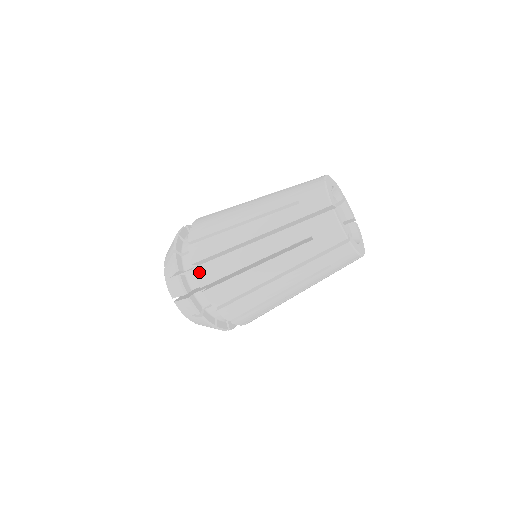
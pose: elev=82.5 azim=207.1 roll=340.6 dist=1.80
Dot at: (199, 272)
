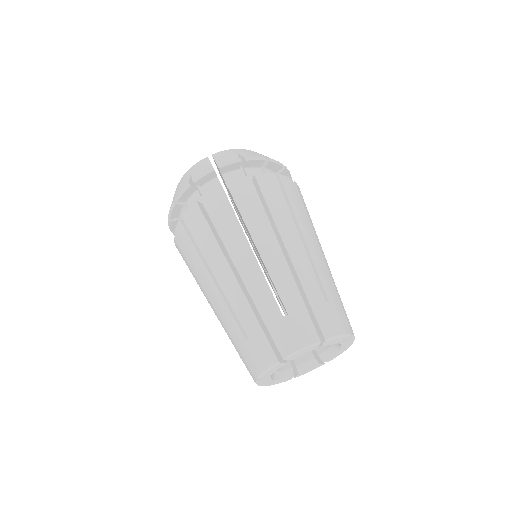
Dot at: (176, 245)
